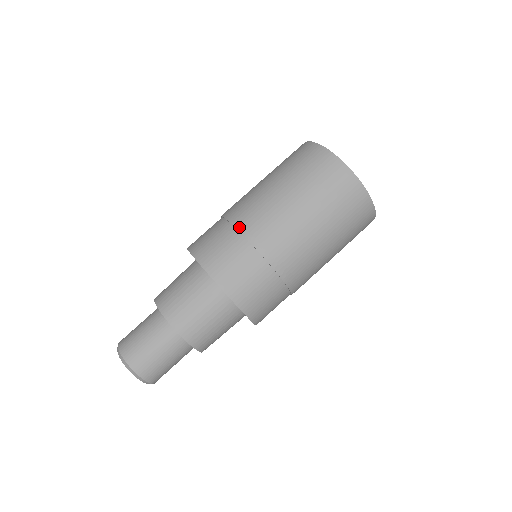
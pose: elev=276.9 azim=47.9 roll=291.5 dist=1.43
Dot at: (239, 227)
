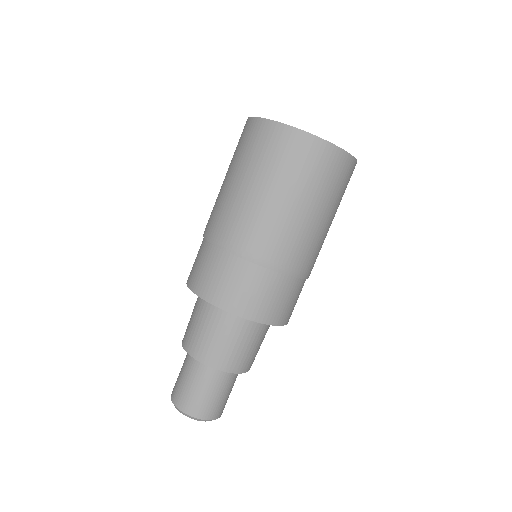
Dot at: (287, 272)
